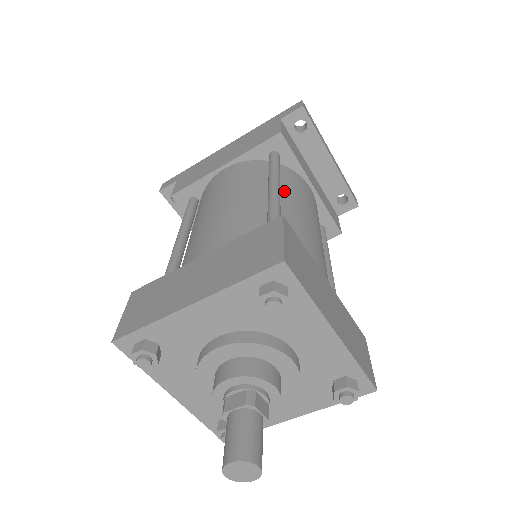
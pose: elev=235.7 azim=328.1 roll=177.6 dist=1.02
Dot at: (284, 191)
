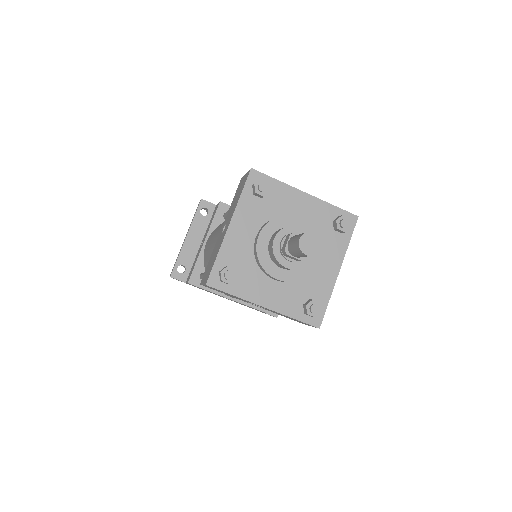
Dot at: occluded
